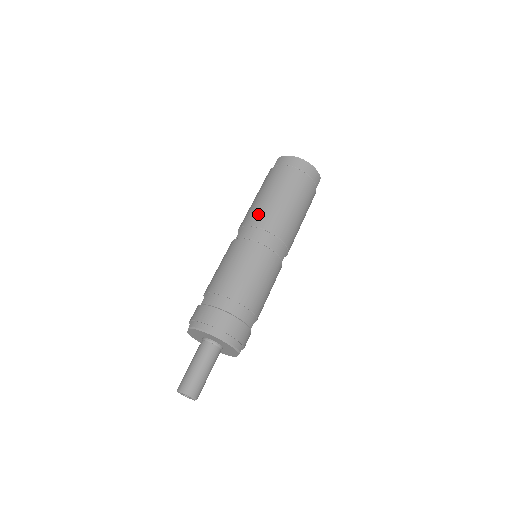
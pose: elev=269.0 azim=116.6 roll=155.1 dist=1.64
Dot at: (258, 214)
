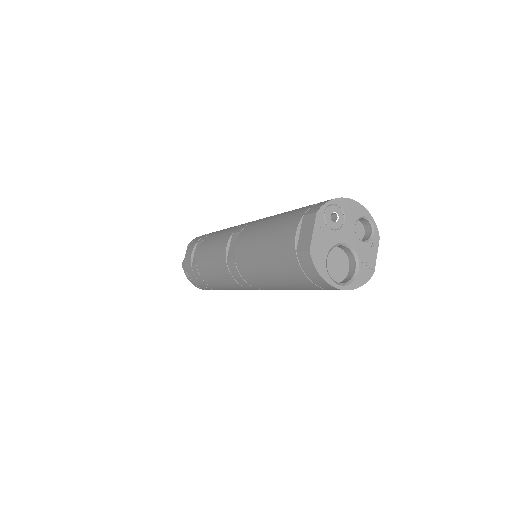
Dot at: (251, 277)
